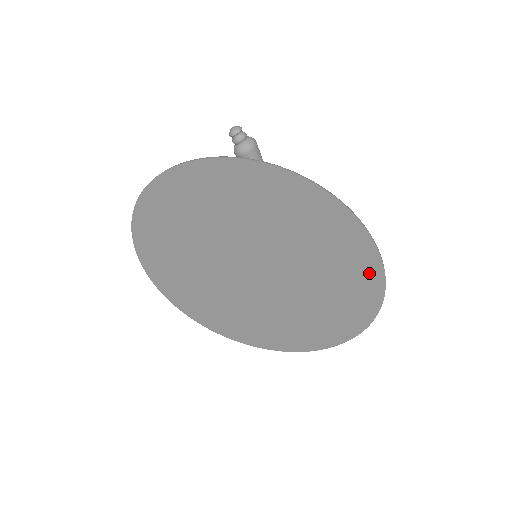
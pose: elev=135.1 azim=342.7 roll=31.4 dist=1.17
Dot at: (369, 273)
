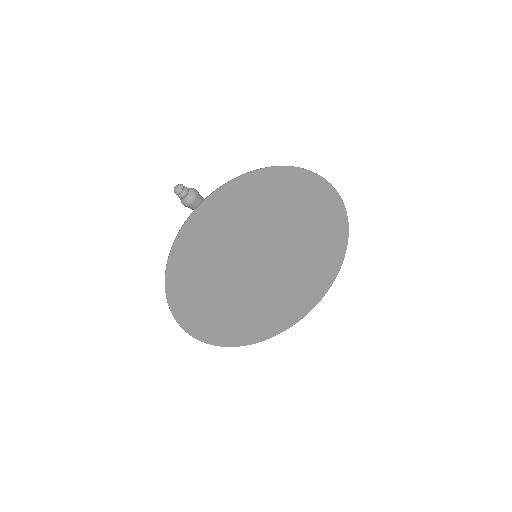
Dot at: (335, 209)
